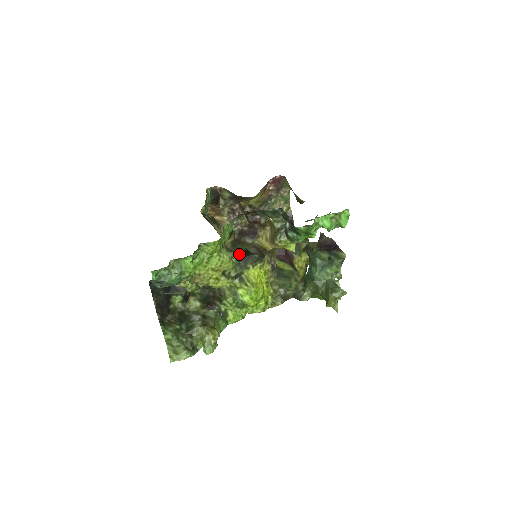
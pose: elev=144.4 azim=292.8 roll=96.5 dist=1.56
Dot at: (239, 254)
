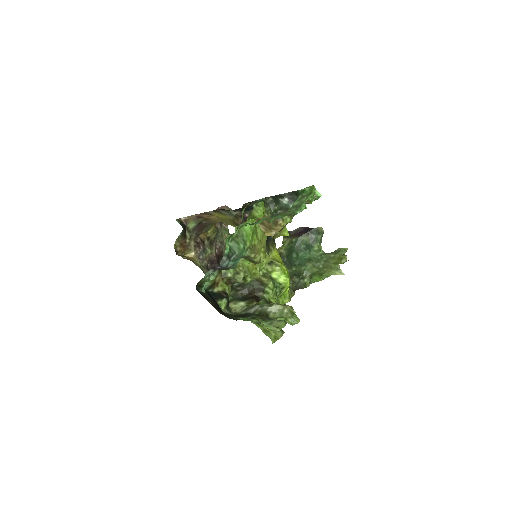
Dot at: occluded
